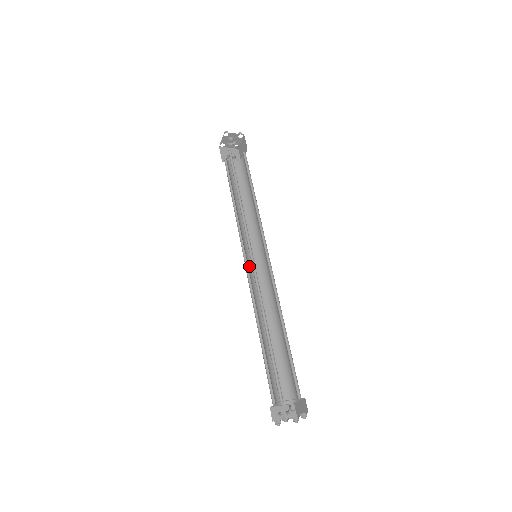
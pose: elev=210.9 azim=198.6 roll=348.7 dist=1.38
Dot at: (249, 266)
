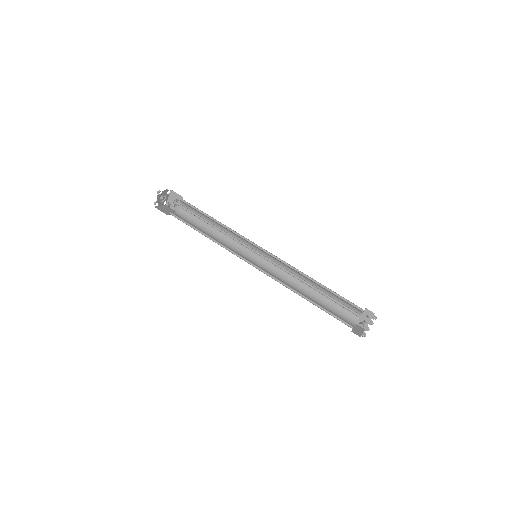
Dot at: (262, 261)
